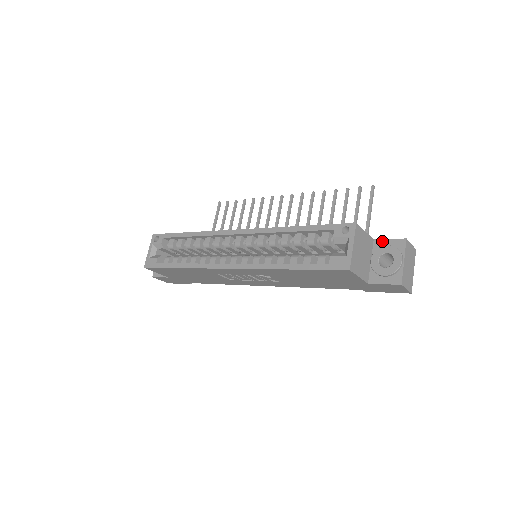
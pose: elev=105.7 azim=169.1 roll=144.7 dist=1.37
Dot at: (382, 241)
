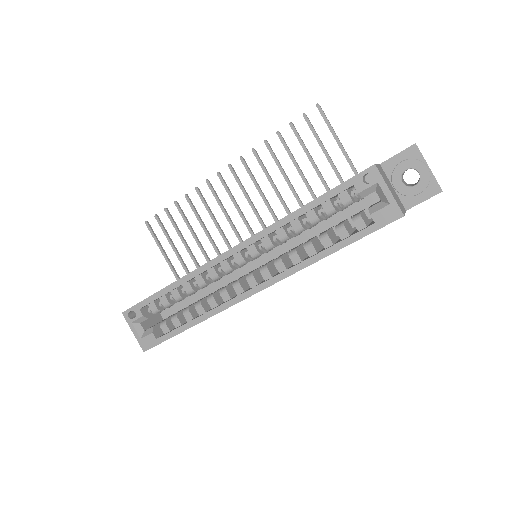
Dot at: (391, 161)
